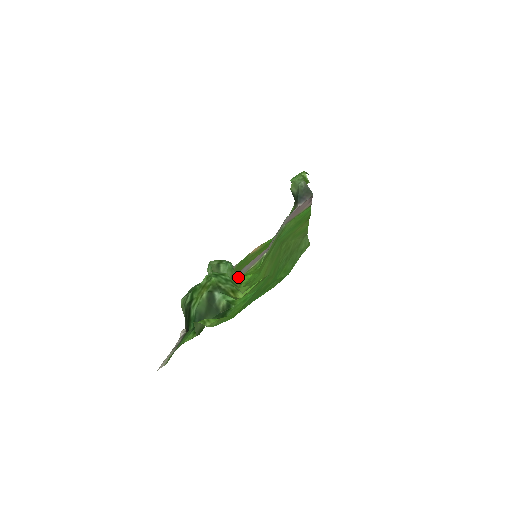
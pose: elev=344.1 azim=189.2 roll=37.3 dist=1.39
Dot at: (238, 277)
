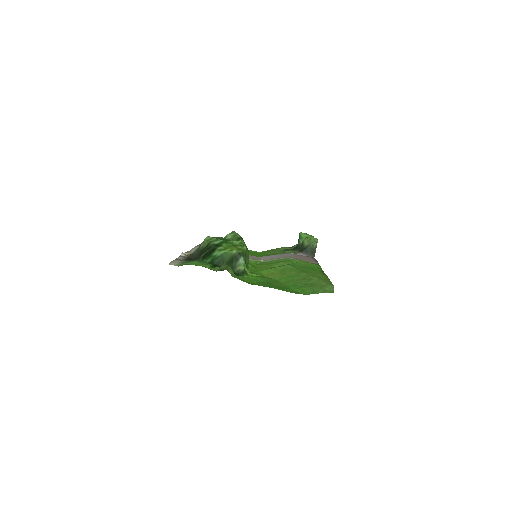
Dot at: occluded
